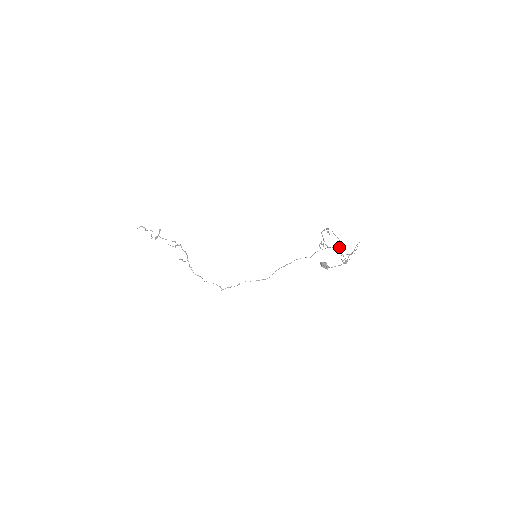
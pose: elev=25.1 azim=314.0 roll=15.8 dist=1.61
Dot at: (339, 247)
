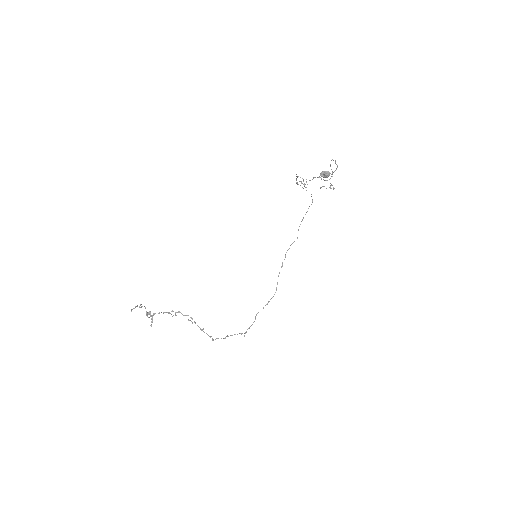
Dot at: (319, 176)
